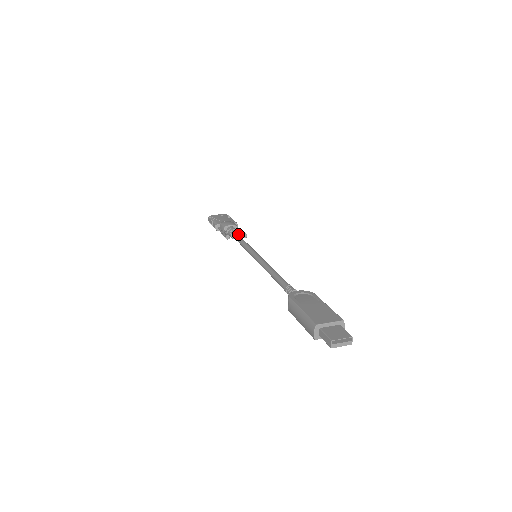
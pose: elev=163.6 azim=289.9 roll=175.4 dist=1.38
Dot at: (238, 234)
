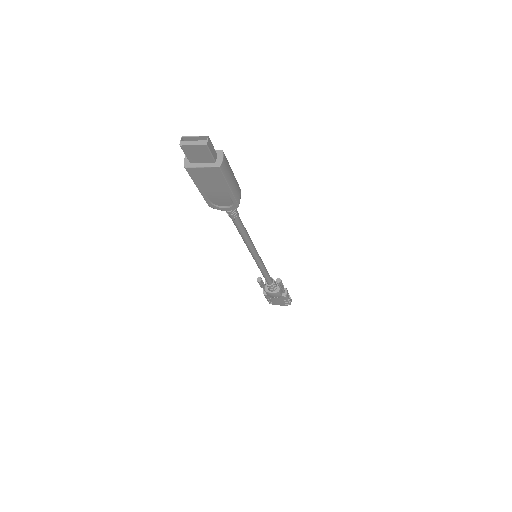
Dot at: (273, 280)
